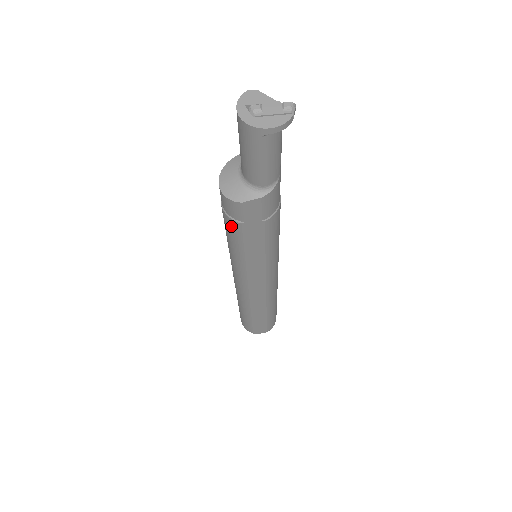
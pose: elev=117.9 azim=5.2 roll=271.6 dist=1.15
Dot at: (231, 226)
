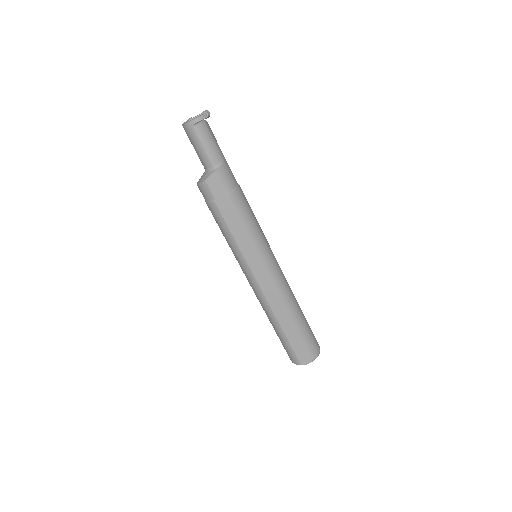
Dot at: (213, 211)
